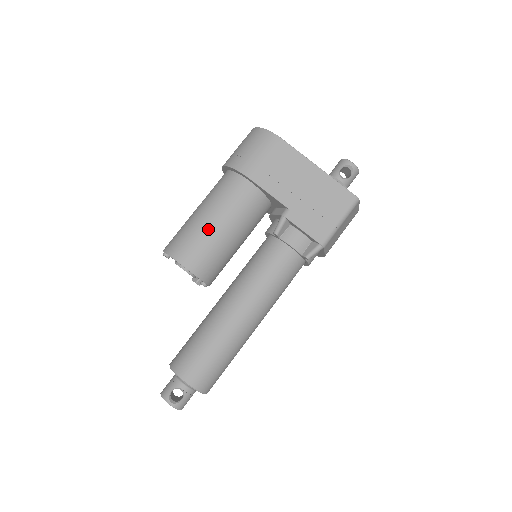
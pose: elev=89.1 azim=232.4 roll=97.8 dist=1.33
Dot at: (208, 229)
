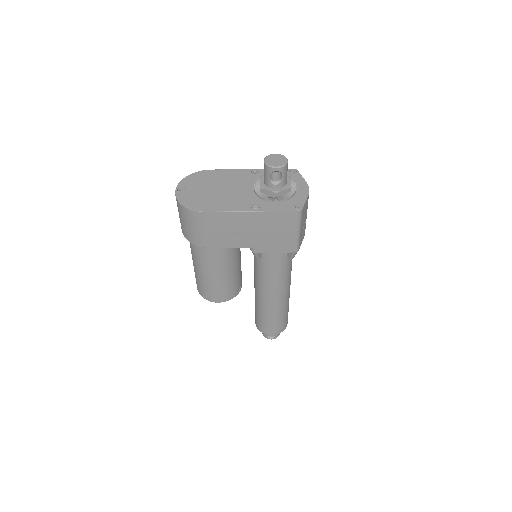
Dot at: (212, 281)
